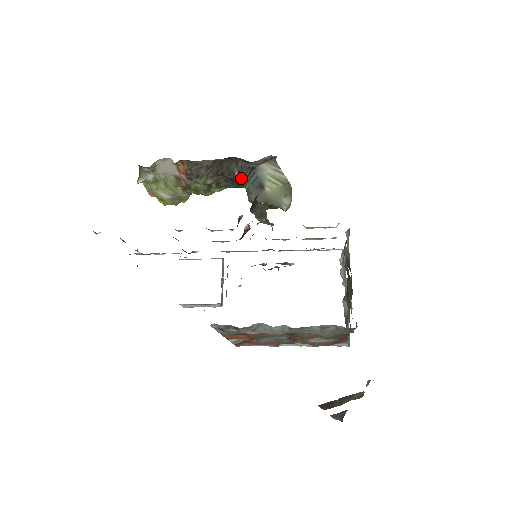
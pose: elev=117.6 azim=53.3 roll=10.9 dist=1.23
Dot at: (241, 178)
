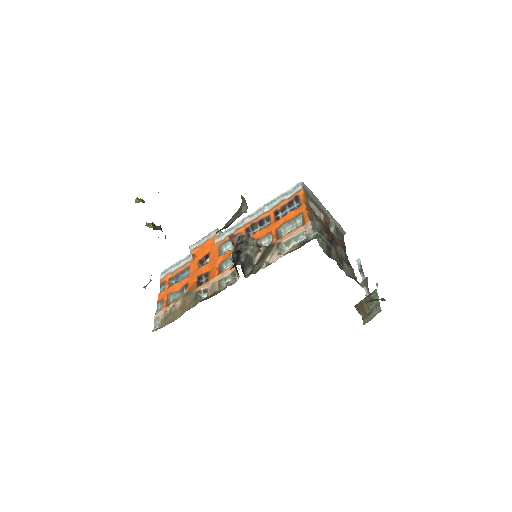
Dot at: occluded
